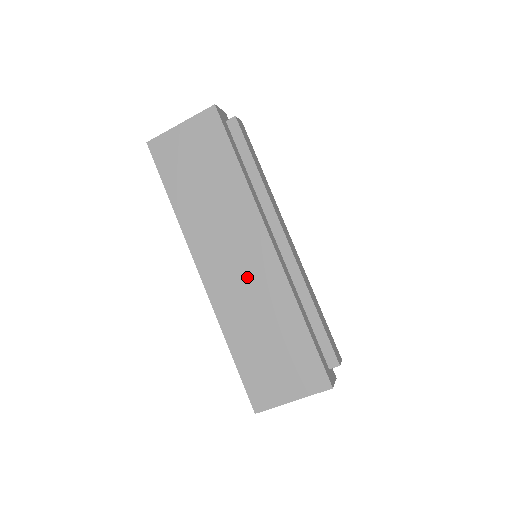
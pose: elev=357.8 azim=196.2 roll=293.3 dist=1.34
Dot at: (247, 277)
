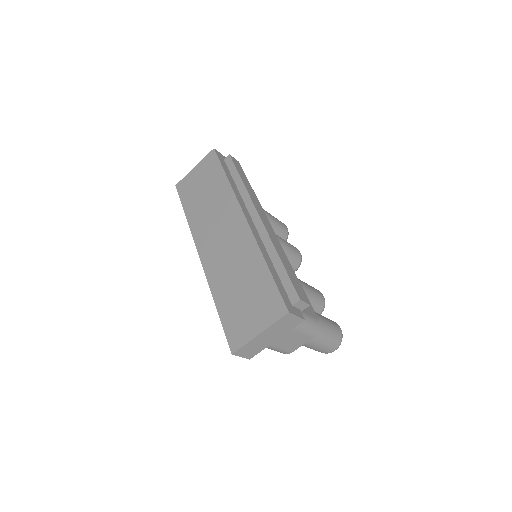
Dot at: (229, 247)
